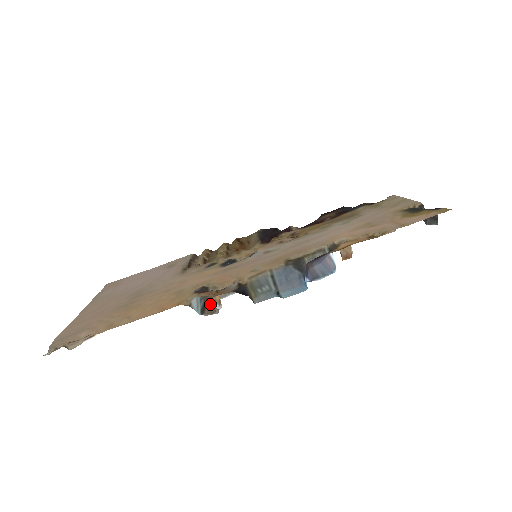
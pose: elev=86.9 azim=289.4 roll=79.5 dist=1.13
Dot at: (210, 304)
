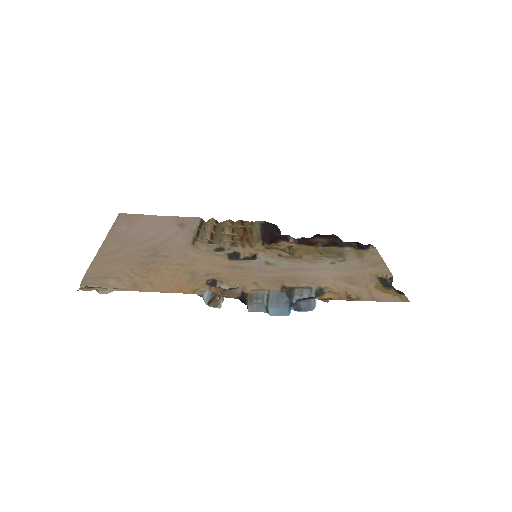
Dot at: (216, 299)
